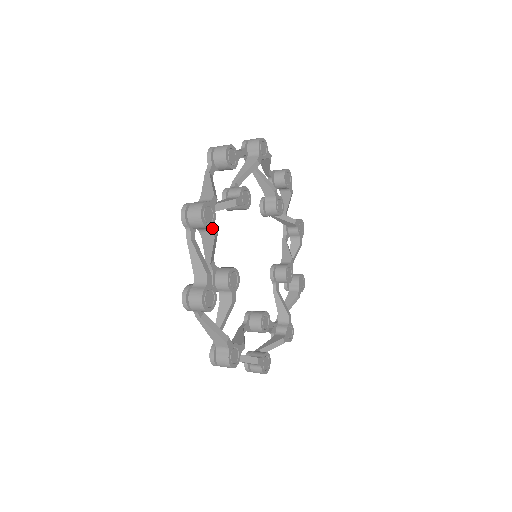
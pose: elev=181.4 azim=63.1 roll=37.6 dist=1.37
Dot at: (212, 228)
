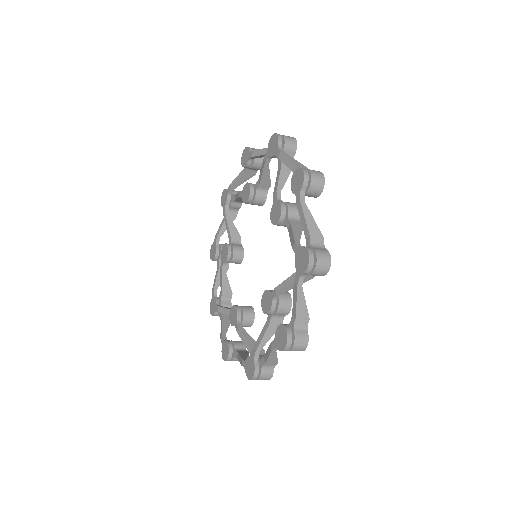
Dot at: occluded
